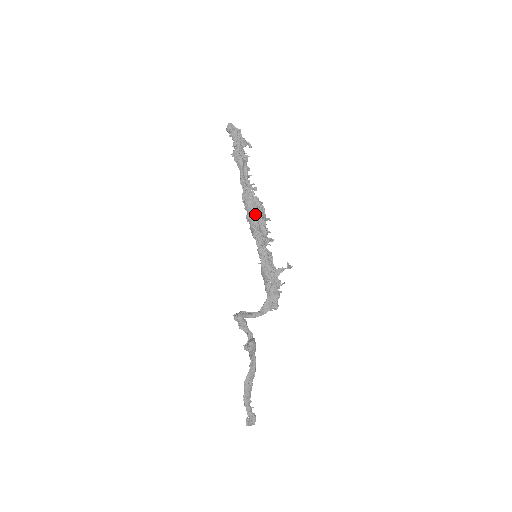
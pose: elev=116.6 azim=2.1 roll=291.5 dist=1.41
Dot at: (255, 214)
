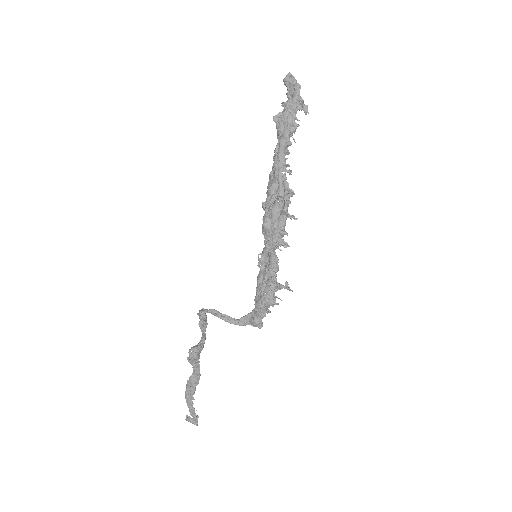
Dot at: (271, 205)
